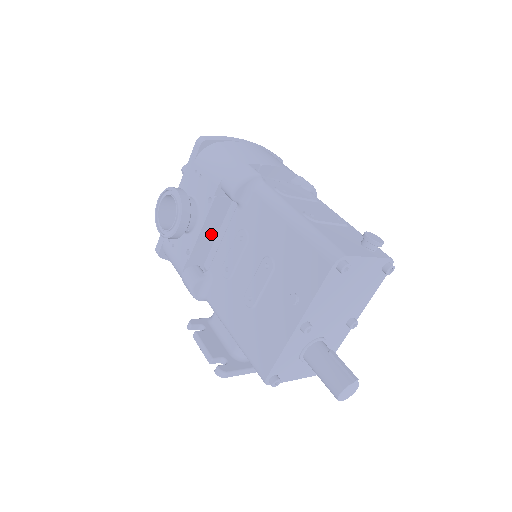
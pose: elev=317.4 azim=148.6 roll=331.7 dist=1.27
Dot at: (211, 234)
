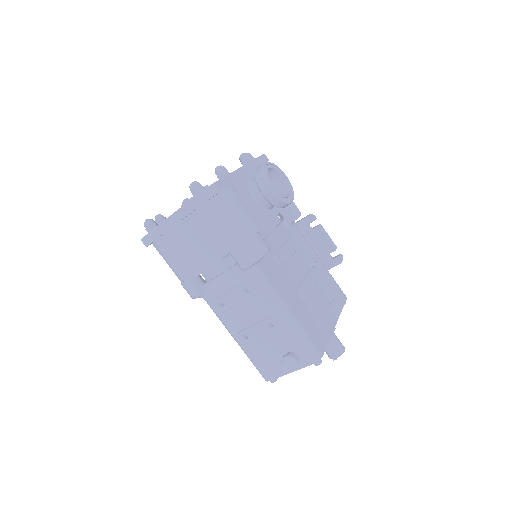
Dot at: occluded
